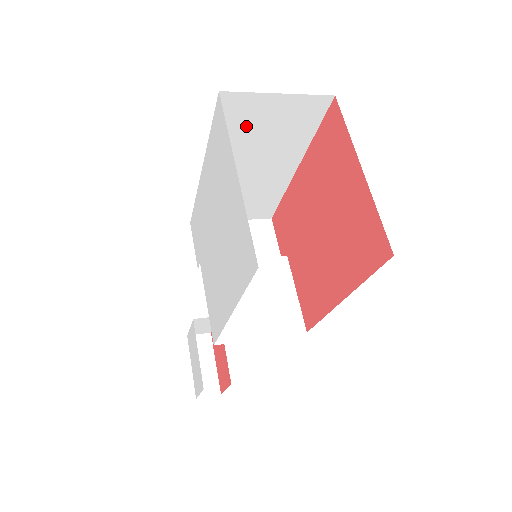
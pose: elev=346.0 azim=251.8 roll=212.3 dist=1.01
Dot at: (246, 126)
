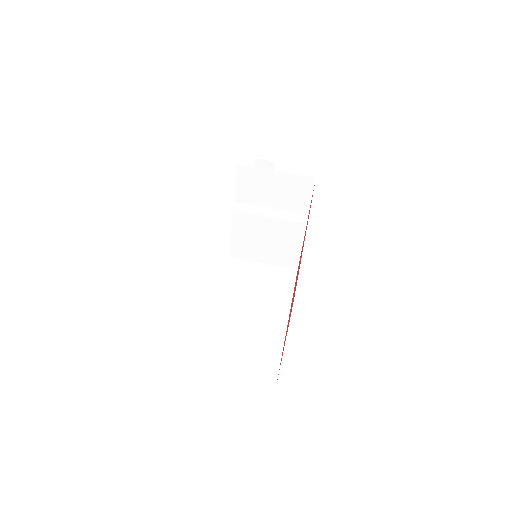
Dot at: occluded
